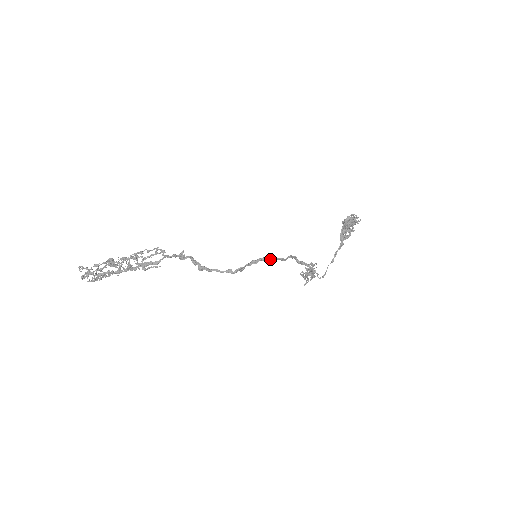
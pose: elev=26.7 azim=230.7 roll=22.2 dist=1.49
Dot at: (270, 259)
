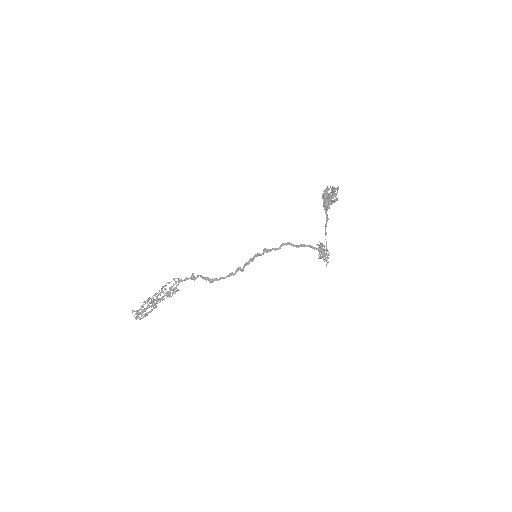
Dot at: (263, 253)
